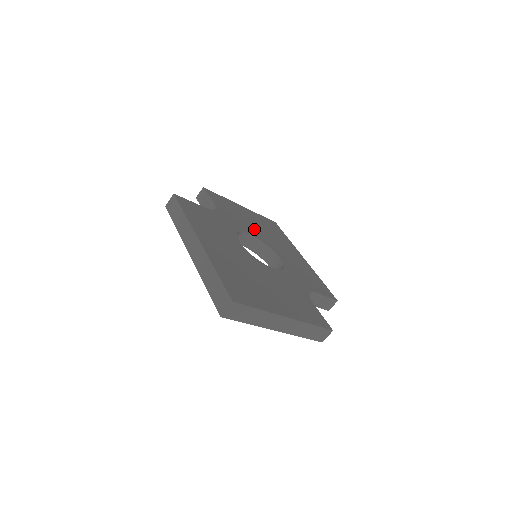
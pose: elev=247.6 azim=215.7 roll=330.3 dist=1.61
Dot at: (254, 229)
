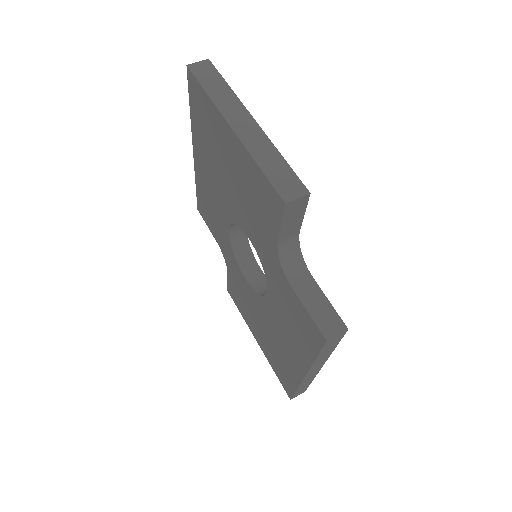
Dot at: occluded
